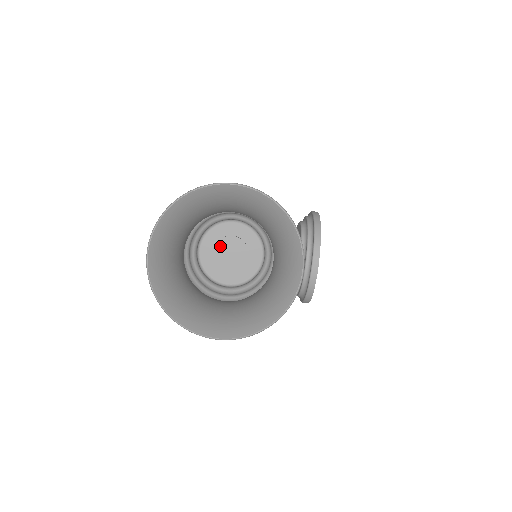
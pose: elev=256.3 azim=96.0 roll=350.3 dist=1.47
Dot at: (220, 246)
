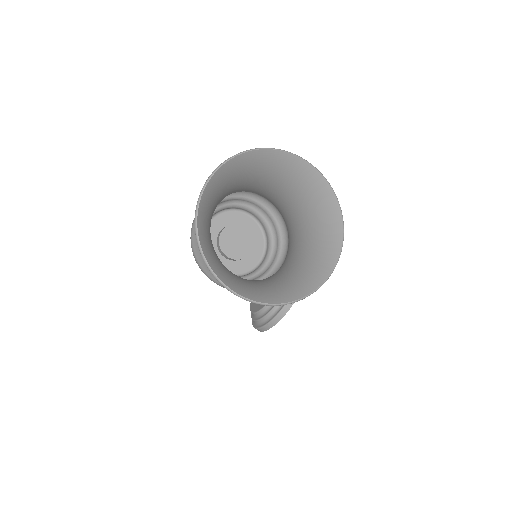
Dot at: (230, 230)
